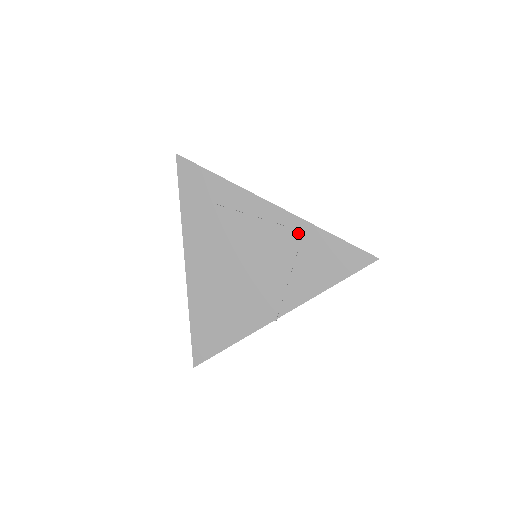
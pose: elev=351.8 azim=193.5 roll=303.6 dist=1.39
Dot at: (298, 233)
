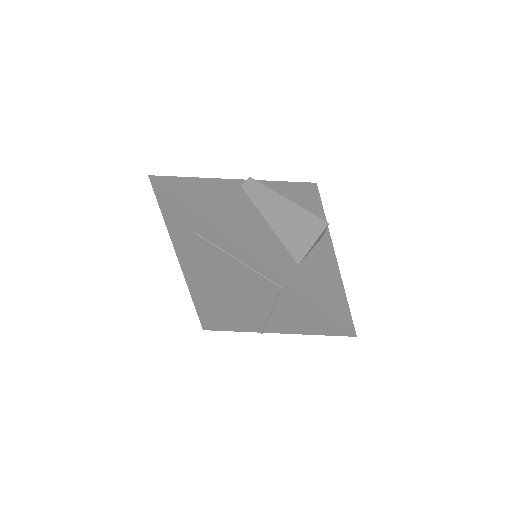
Dot at: (276, 287)
